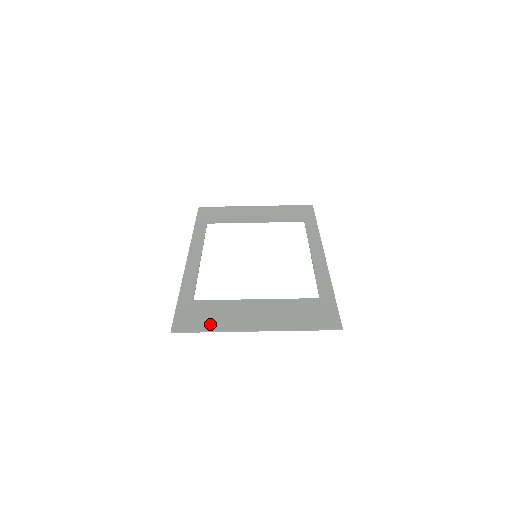
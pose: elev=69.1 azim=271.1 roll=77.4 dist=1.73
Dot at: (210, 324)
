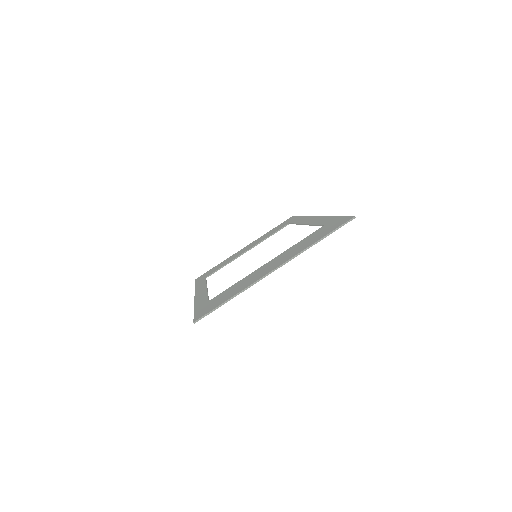
Dot at: (229, 296)
